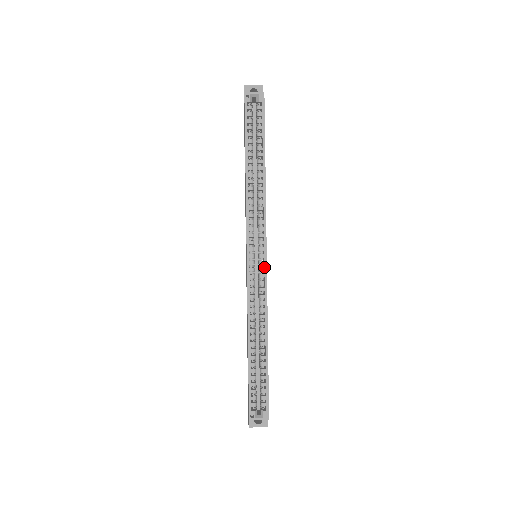
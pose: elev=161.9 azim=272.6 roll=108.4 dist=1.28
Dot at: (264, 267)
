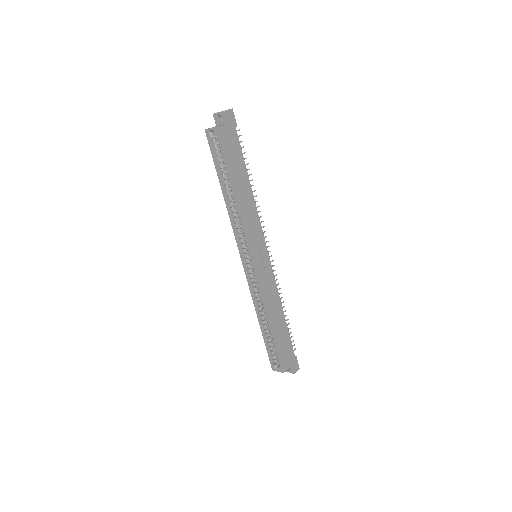
Dot at: (254, 270)
